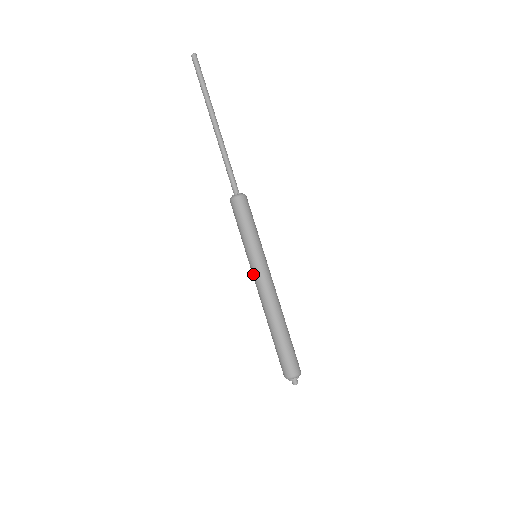
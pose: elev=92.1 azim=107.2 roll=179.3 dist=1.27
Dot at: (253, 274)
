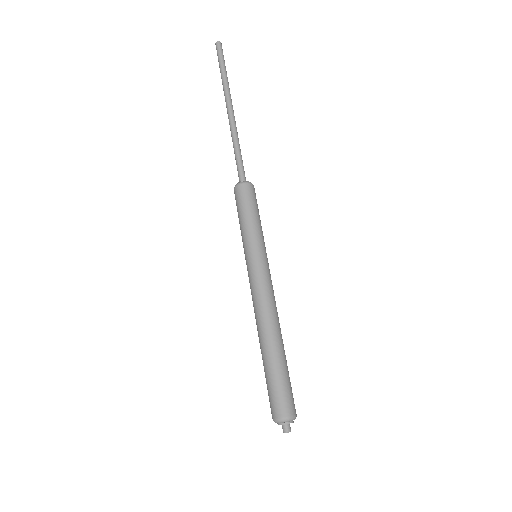
Dot at: (249, 276)
